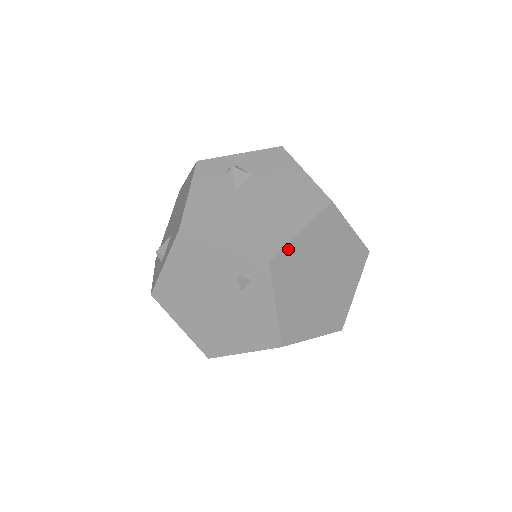
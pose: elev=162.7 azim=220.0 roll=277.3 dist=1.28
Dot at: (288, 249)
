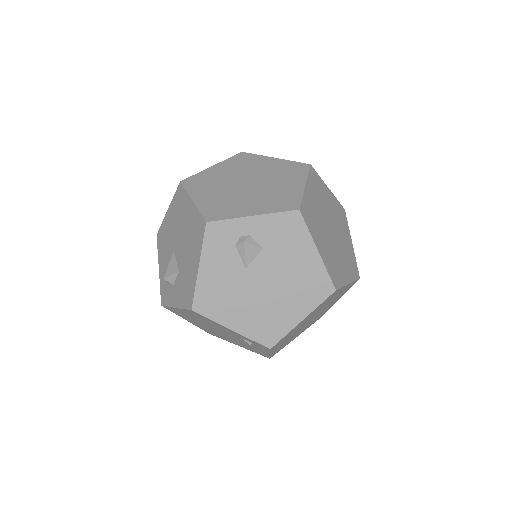
Dot at: (288, 334)
